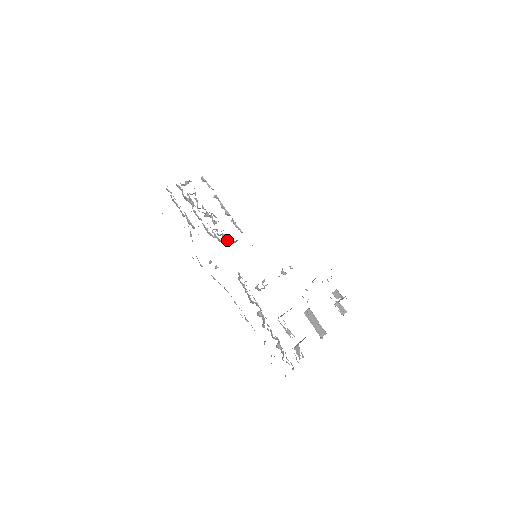
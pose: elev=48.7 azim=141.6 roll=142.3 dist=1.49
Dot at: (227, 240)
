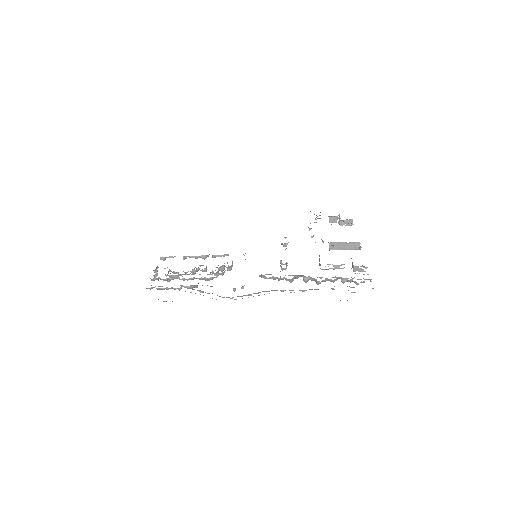
Dot at: occluded
